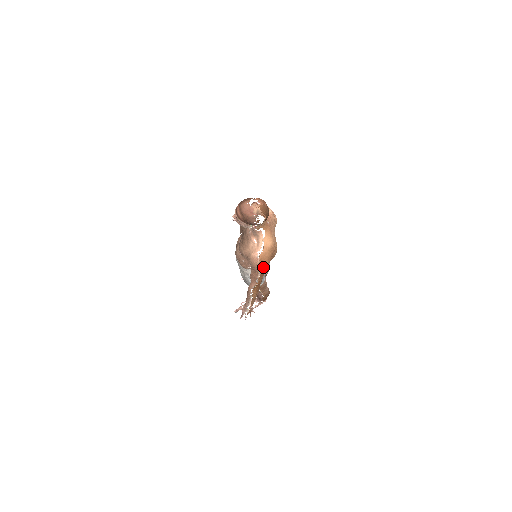
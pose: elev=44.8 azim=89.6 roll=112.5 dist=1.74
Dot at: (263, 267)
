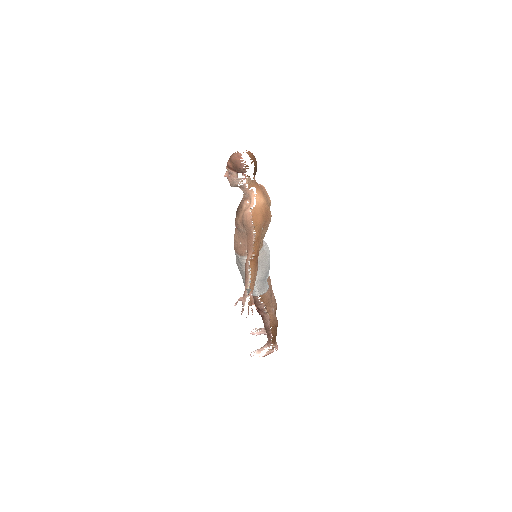
Dot at: (257, 225)
